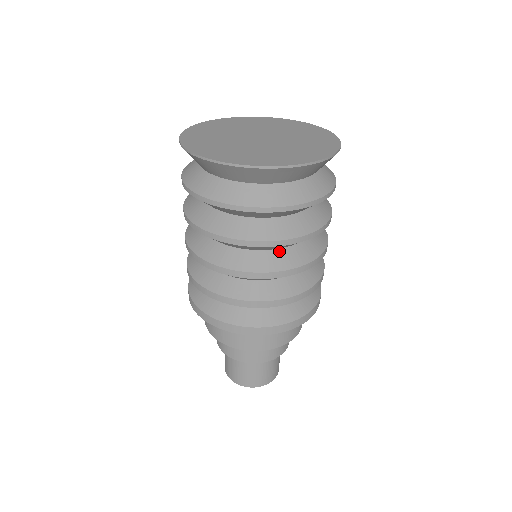
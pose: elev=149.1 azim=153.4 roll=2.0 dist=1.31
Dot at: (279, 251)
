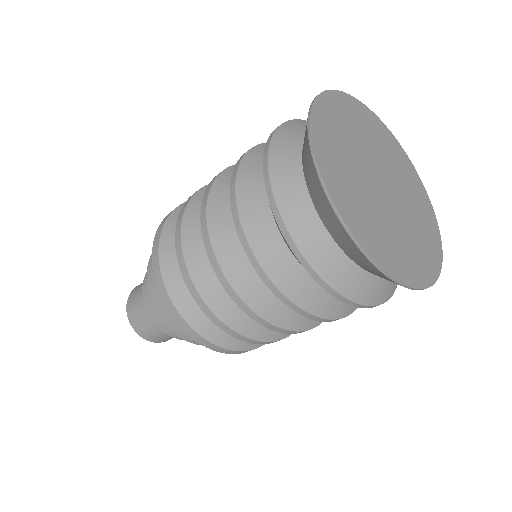
Dot at: occluded
